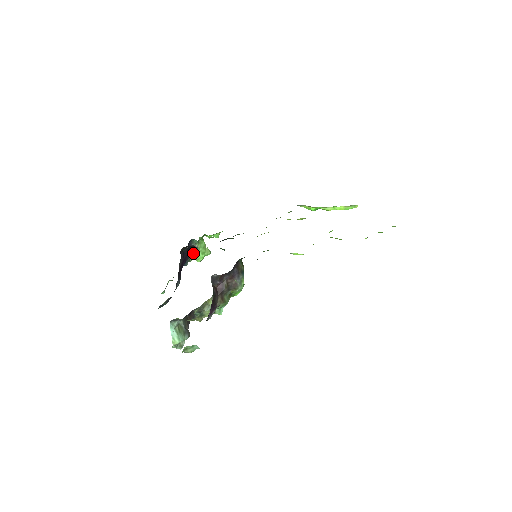
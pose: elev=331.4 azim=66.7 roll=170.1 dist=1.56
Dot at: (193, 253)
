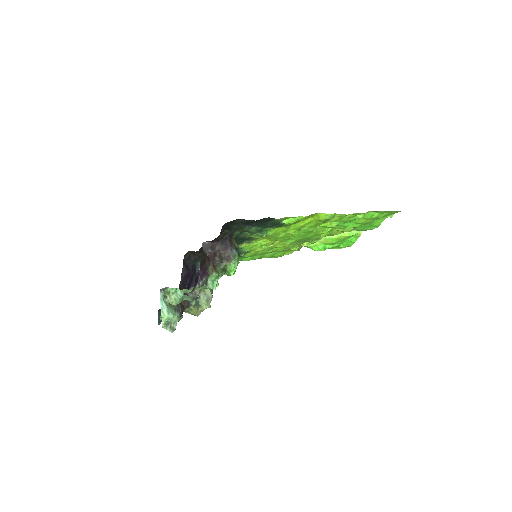
Dot at: occluded
